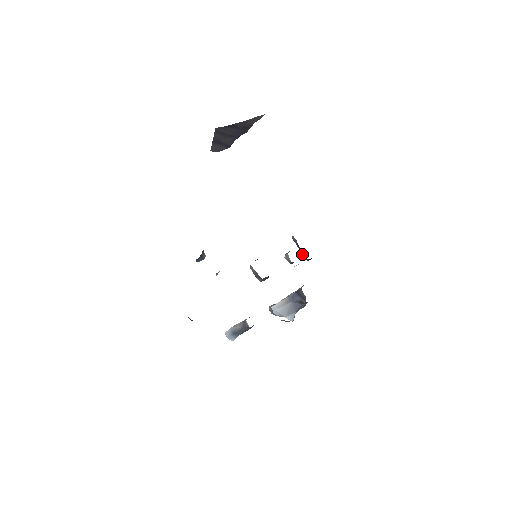
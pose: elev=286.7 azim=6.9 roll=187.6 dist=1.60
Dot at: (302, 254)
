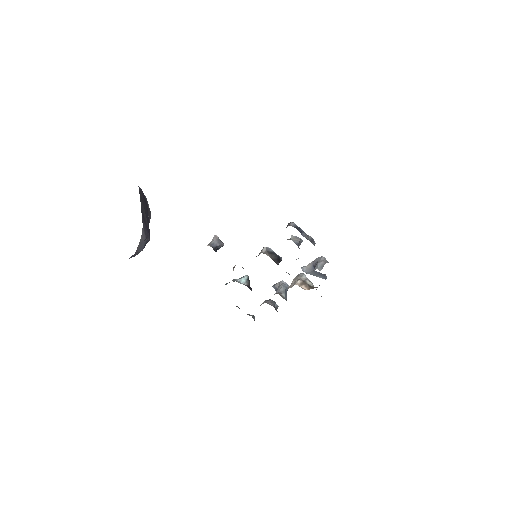
Dot at: occluded
